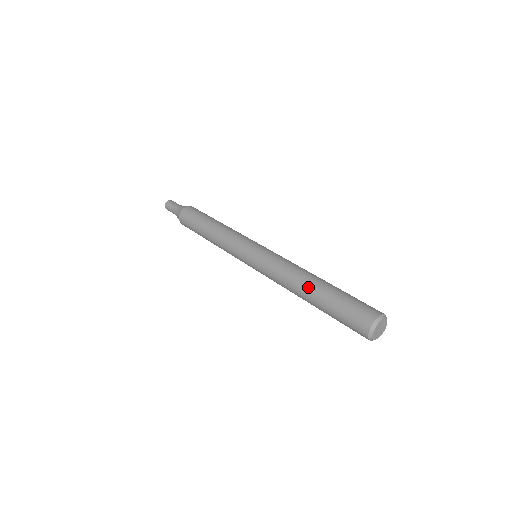
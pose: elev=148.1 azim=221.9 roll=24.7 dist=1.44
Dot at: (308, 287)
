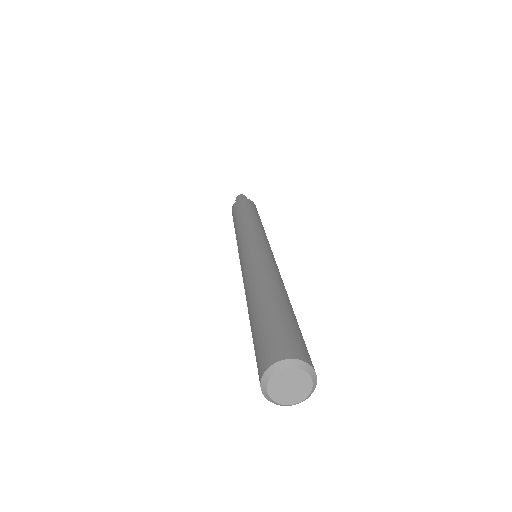
Dot at: (257, 291)
